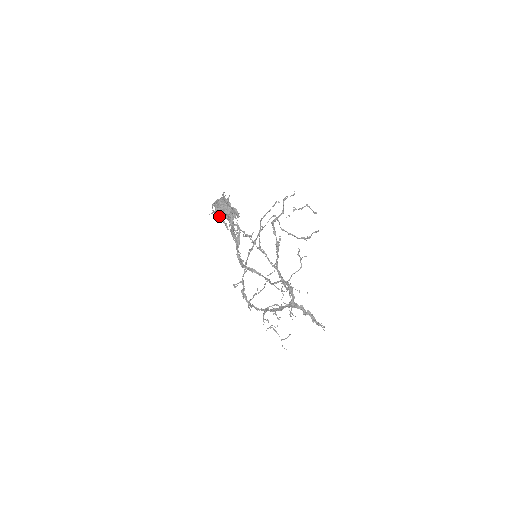
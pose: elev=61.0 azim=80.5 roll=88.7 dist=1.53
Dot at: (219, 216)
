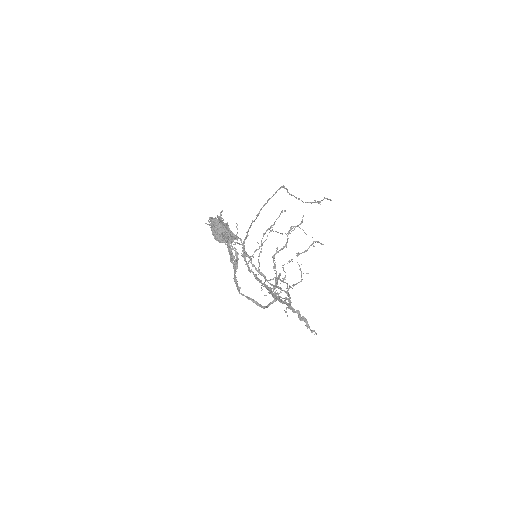
Dot at: (216, 239)
